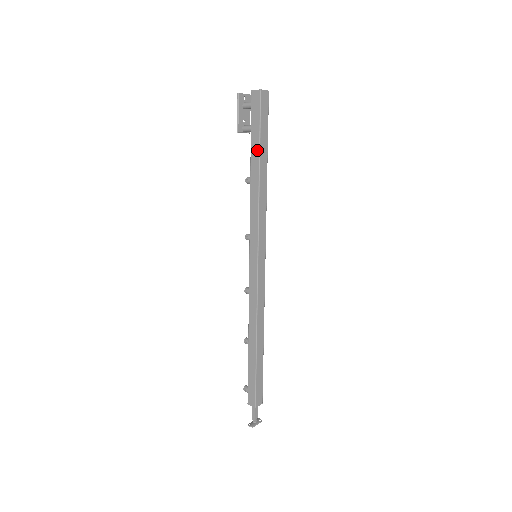
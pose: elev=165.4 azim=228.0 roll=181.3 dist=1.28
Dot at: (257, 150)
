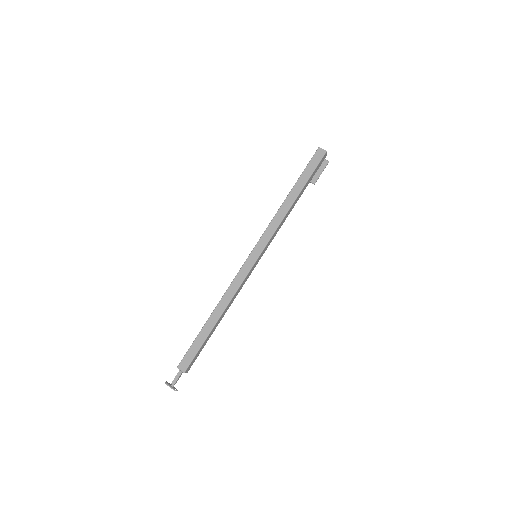
Dot at: (296, 183)
